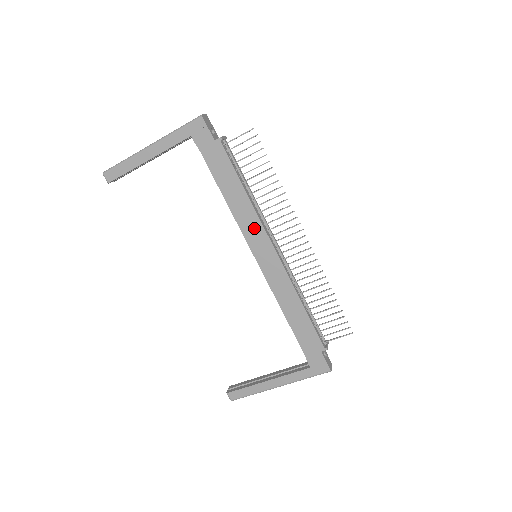
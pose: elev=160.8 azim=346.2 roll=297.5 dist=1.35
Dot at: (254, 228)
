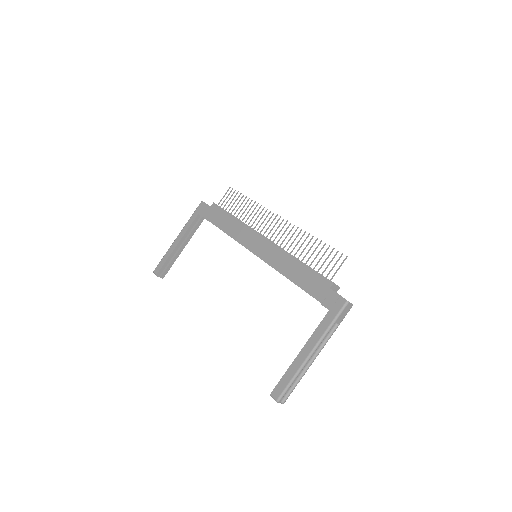
Dot at: (246, 235)
